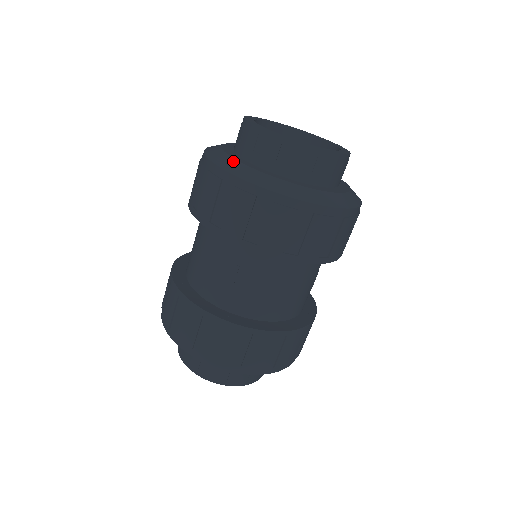
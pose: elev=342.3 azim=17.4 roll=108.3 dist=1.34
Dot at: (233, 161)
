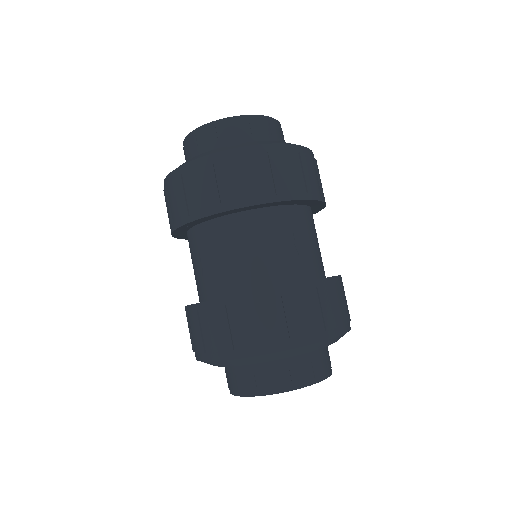
Dot at: (241, 144)
